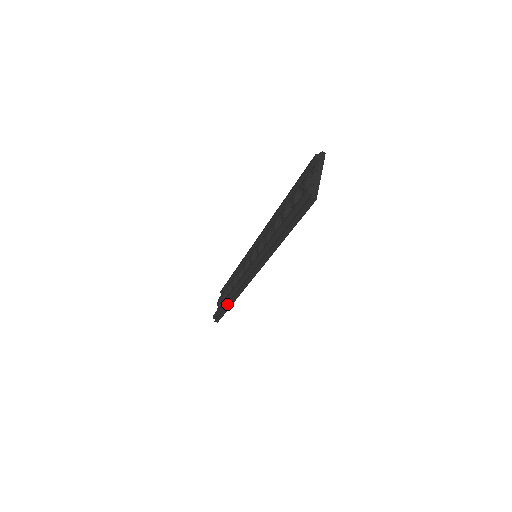
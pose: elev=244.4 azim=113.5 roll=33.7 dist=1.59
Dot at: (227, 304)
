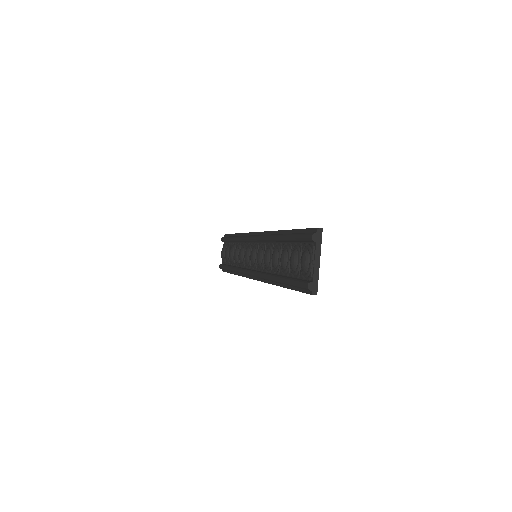
Dot at: (233, 273)
